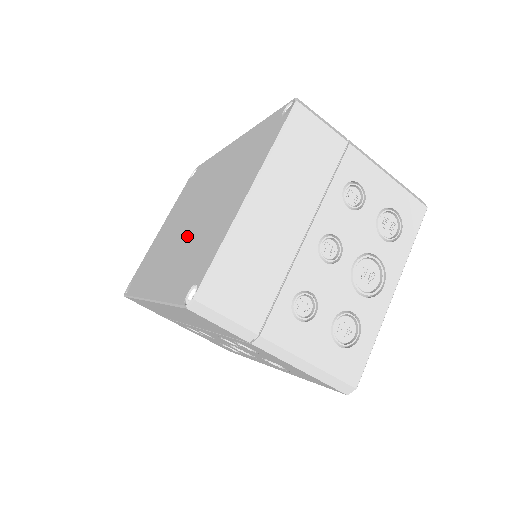
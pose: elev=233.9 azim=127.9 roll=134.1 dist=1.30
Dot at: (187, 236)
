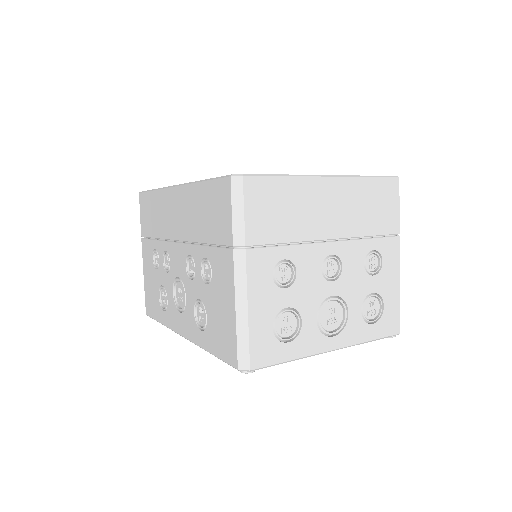
Dot at: occluded
